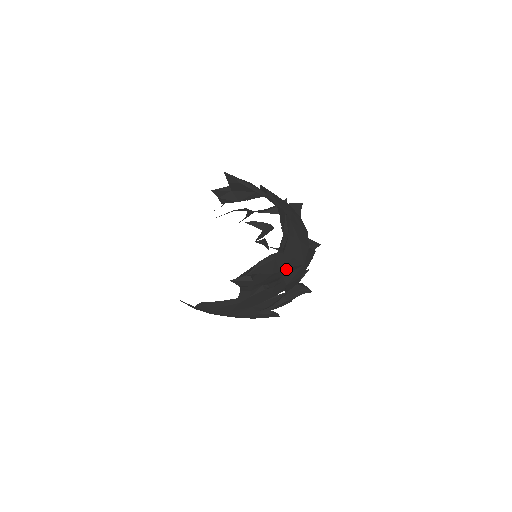
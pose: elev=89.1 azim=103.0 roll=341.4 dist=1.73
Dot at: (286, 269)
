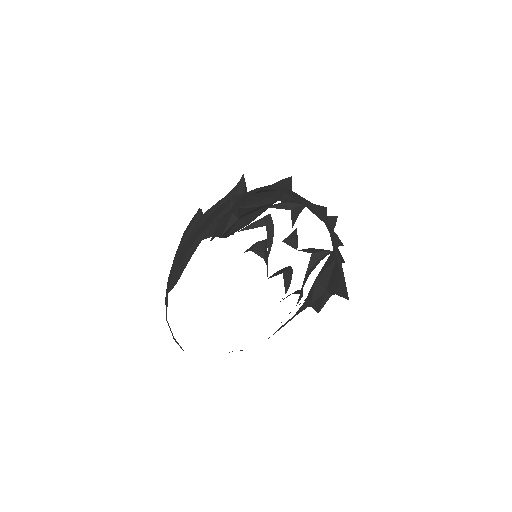
Dot at: occluded
